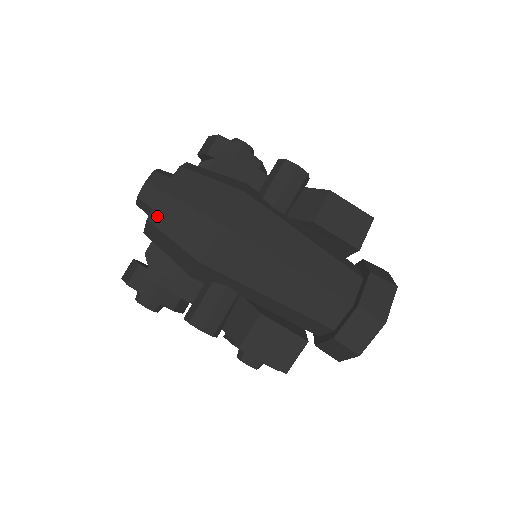
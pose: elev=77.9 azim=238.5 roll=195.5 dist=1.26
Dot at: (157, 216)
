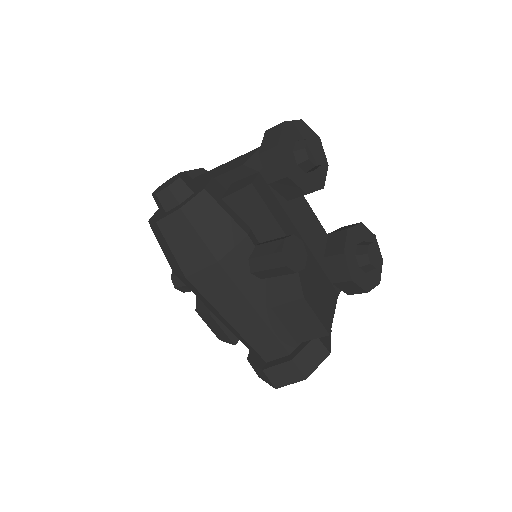
Dot at: (153, 228)
